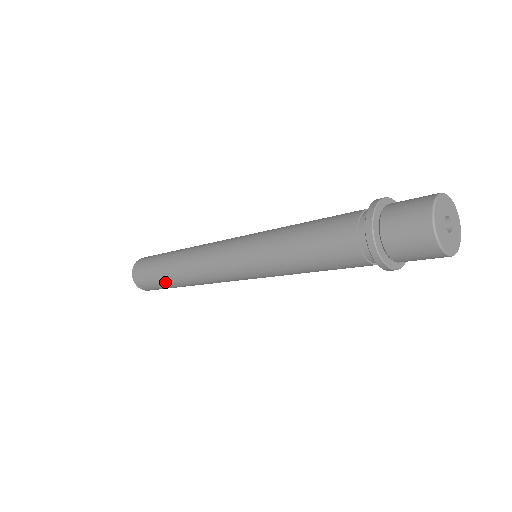
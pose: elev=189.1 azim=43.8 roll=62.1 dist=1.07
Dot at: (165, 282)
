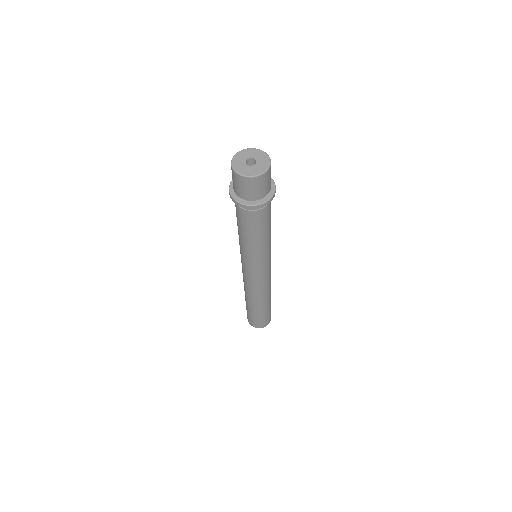
Dot at: (253, 311)
